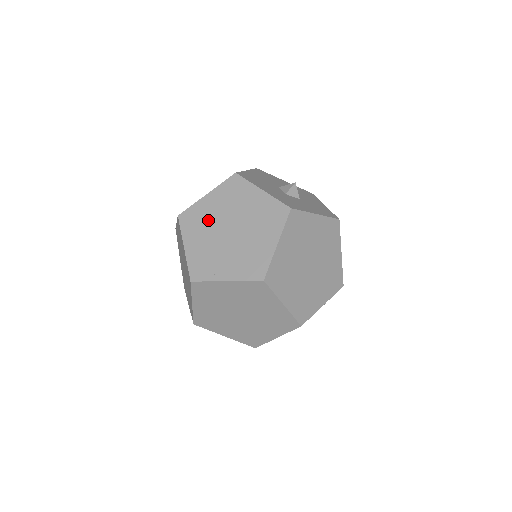
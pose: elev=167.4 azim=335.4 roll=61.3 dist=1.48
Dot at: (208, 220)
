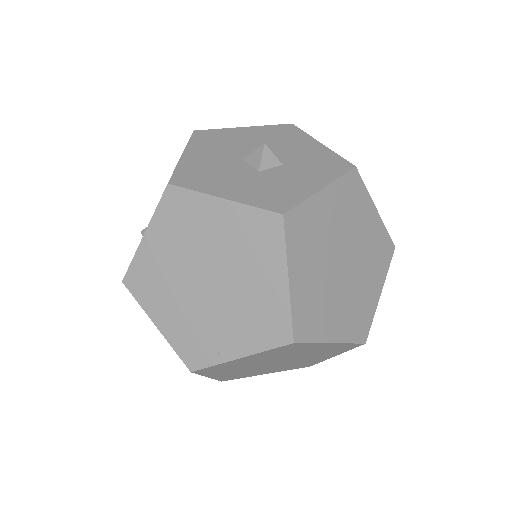
Dot at: (167, 275)
